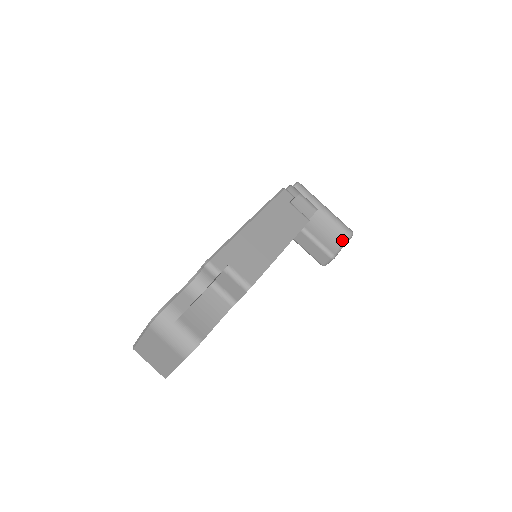
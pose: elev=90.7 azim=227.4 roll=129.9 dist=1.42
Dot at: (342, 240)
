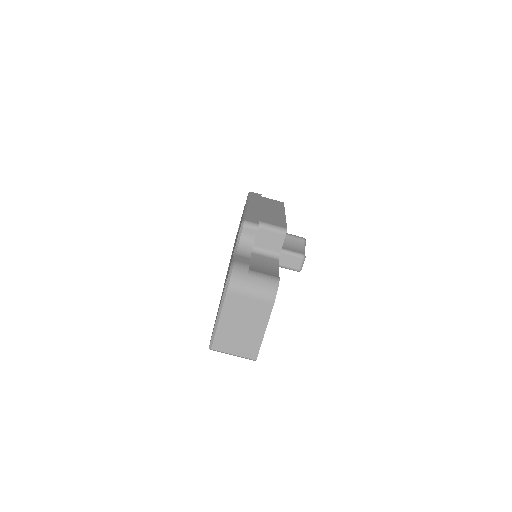
Dot at: (301, 245)
